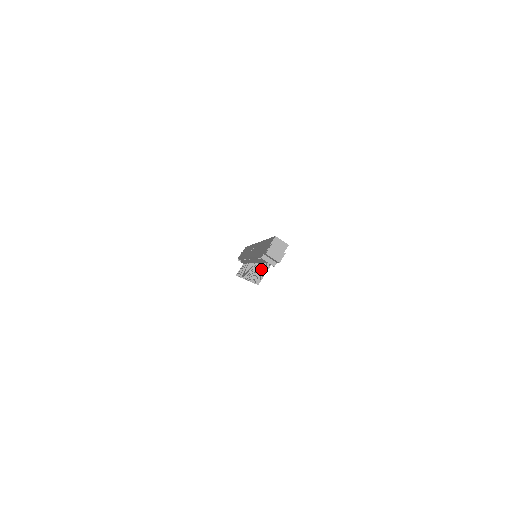
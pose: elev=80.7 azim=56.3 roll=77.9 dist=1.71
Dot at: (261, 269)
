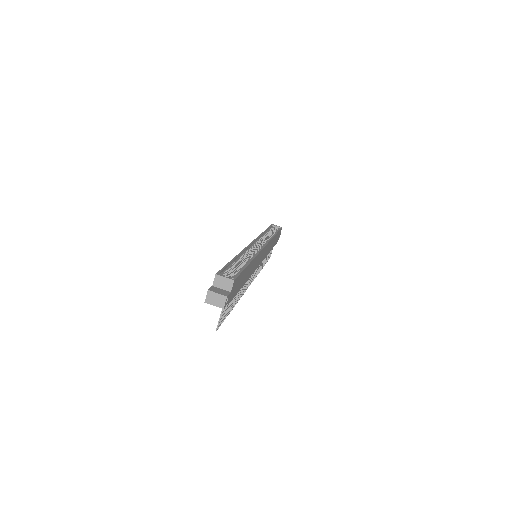
Dot at: occluded
